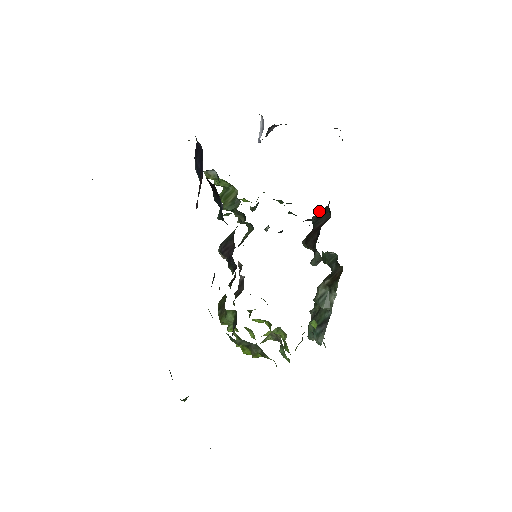
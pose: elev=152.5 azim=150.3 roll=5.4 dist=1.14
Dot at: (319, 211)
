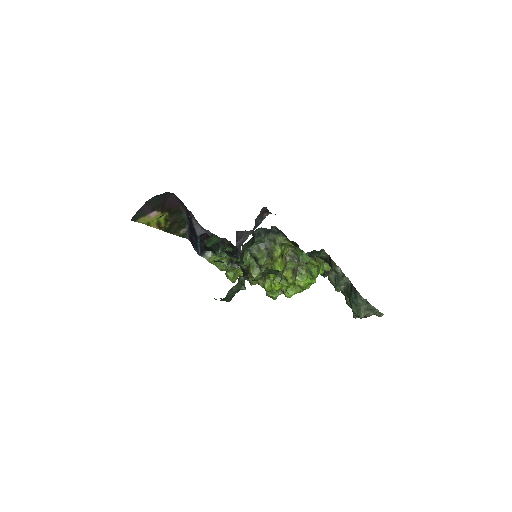
Dot at: occluded
